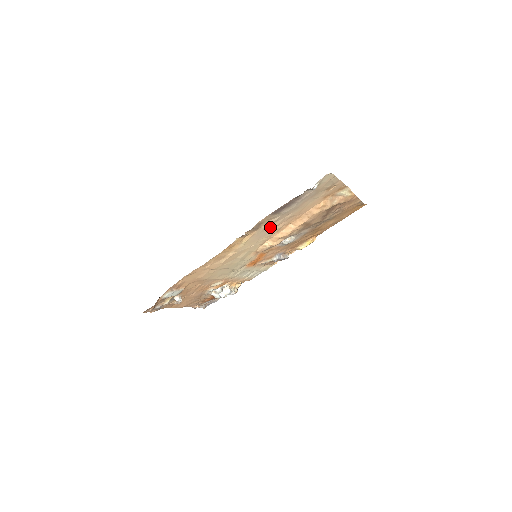
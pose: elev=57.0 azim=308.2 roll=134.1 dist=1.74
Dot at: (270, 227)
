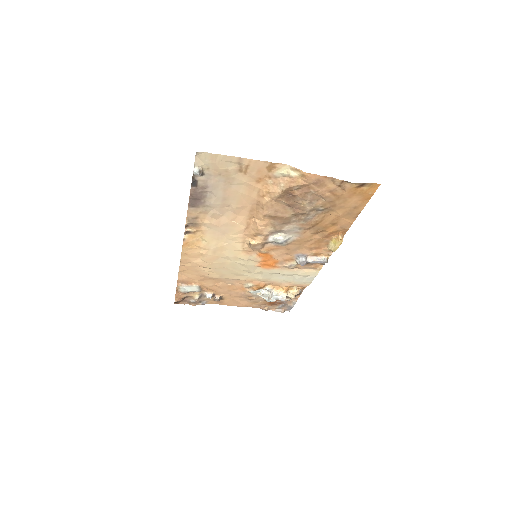
Dot at: (222, 222)
